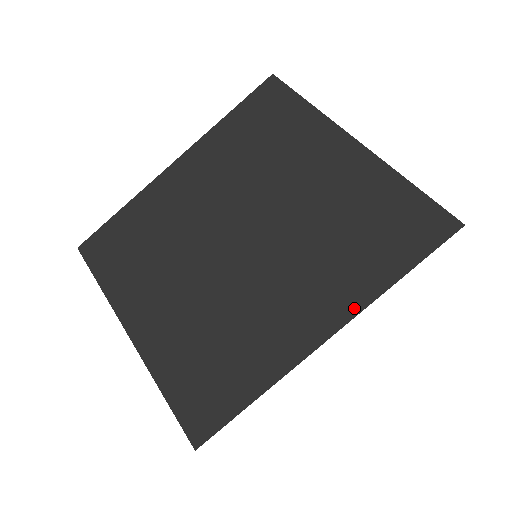
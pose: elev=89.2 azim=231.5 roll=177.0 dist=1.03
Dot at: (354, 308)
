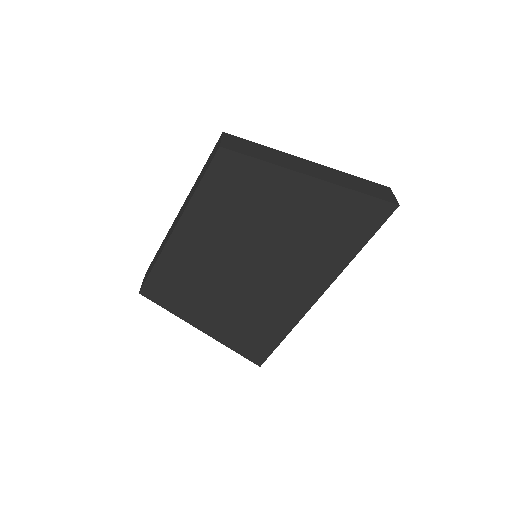
Dot at: (333, 275)
